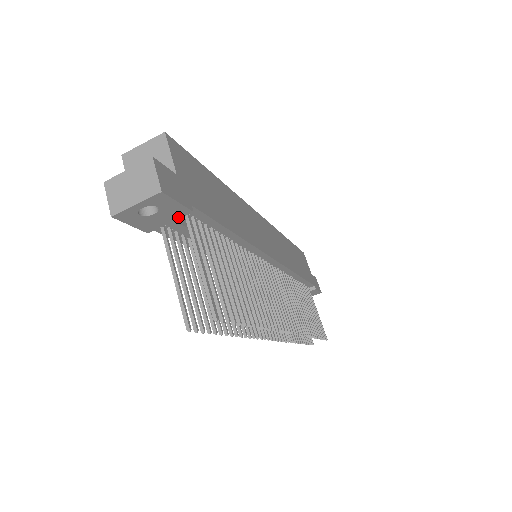
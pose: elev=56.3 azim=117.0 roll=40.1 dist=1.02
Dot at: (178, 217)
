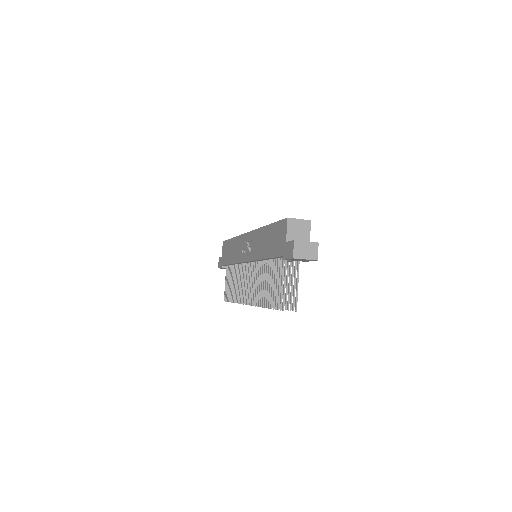
Dot at: occluded
